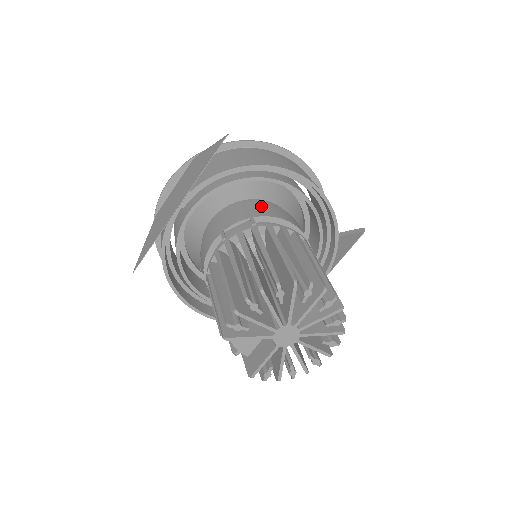
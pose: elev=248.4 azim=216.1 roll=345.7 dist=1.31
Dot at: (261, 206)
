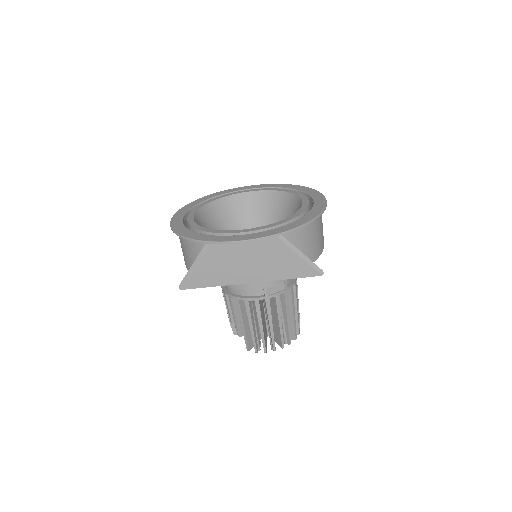
Dot at: occluded
